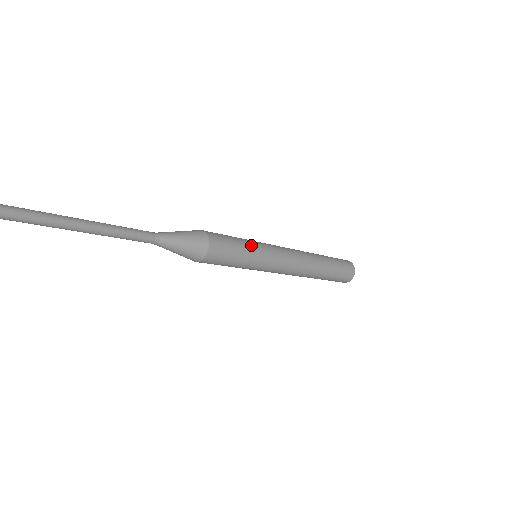
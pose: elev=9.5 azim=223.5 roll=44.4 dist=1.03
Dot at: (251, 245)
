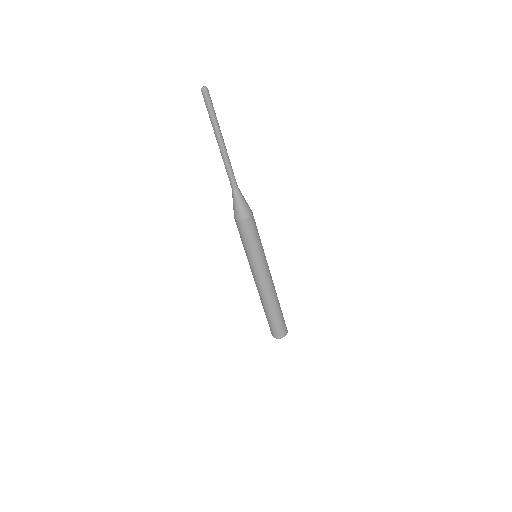
Dot at: (260, 246)
